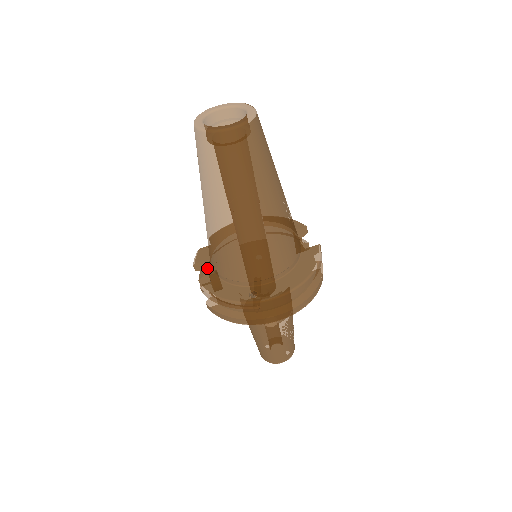
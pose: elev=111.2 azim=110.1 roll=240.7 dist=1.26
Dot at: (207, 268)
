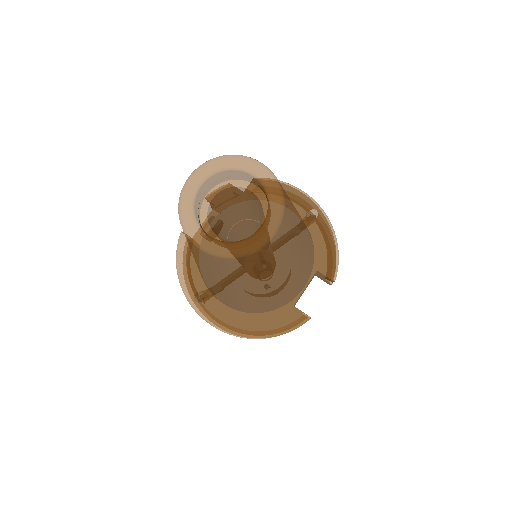
Dot at: occluded
